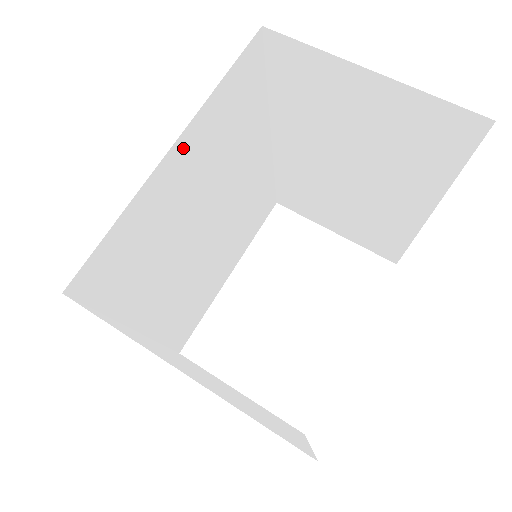
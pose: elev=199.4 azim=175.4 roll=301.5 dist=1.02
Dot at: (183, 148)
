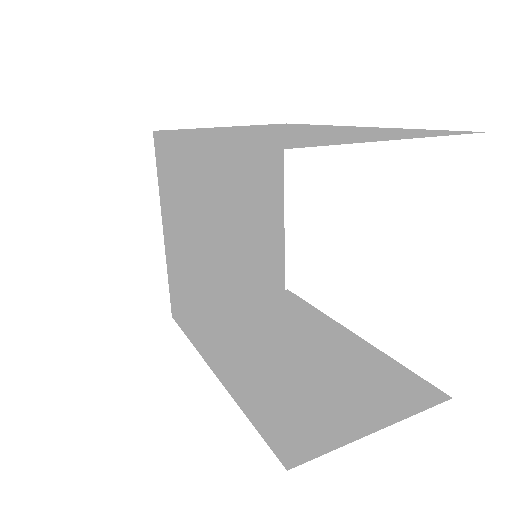
Dot at: (275, 312)
